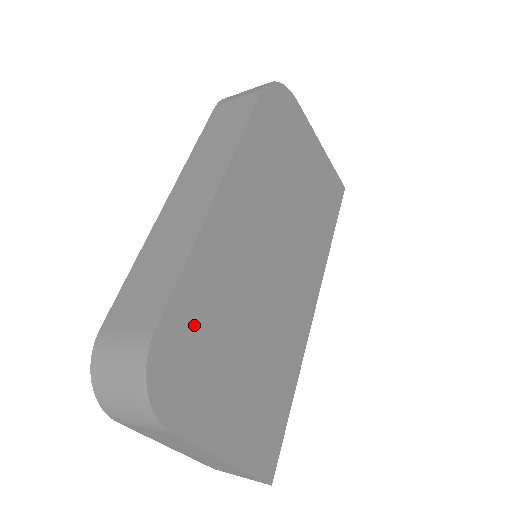
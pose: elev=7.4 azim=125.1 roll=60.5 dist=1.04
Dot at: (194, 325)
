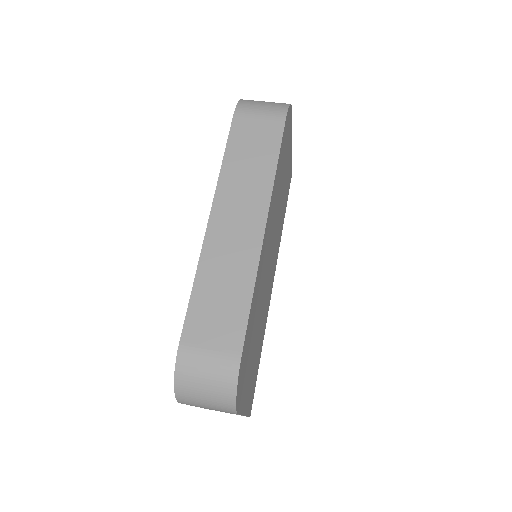
Dot at: (249, 336)
